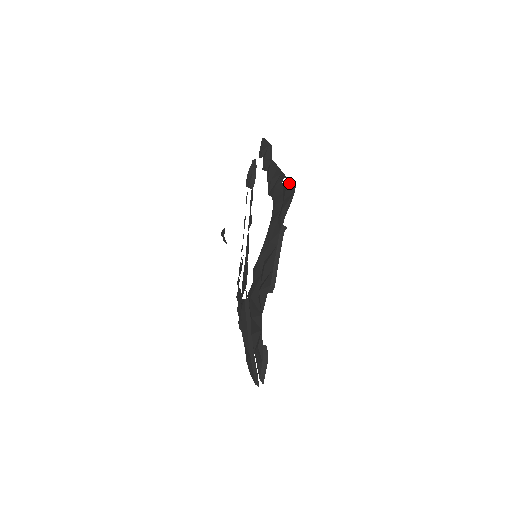
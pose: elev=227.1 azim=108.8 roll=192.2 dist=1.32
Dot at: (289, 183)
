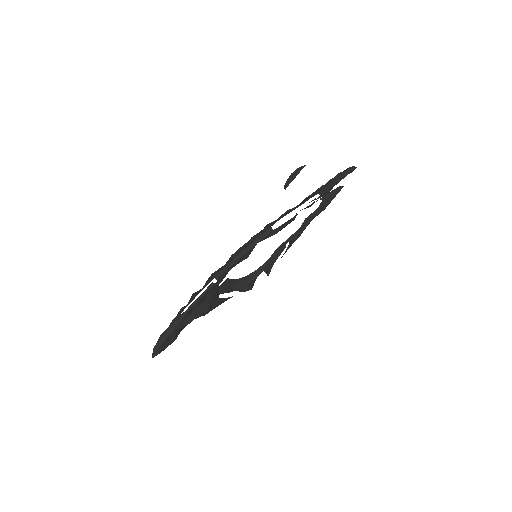
Dot at: (310, 196)
